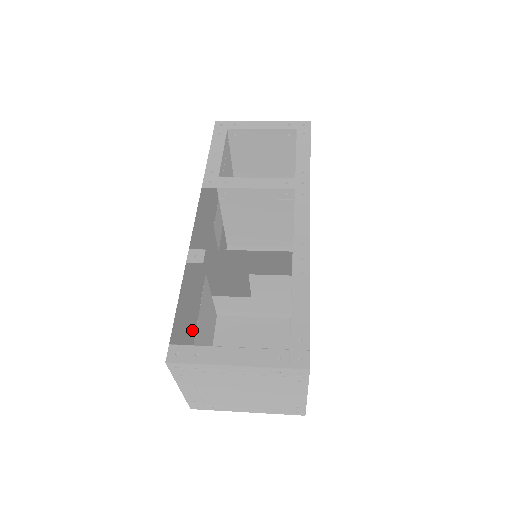
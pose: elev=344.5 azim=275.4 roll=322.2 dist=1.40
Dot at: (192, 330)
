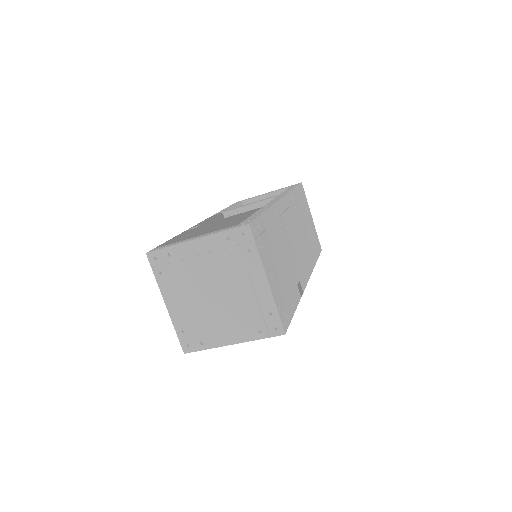
Dot at: occluded
